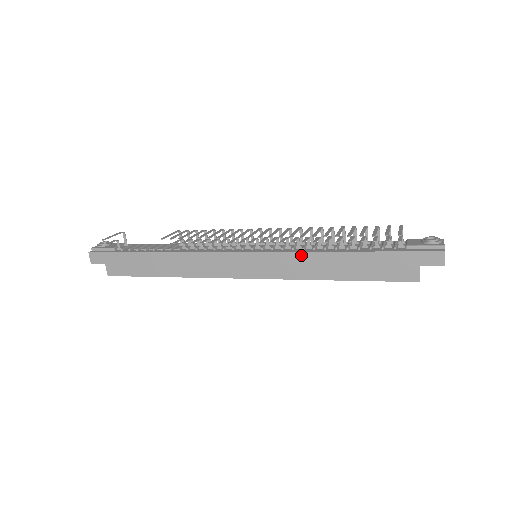
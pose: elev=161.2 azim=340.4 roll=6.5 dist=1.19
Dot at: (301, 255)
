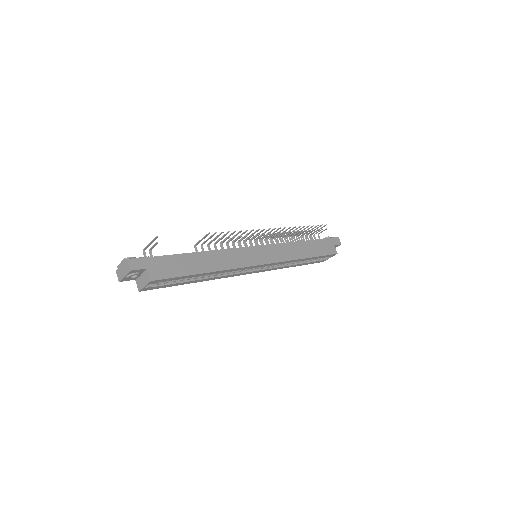
Dot at: (287, 245)
